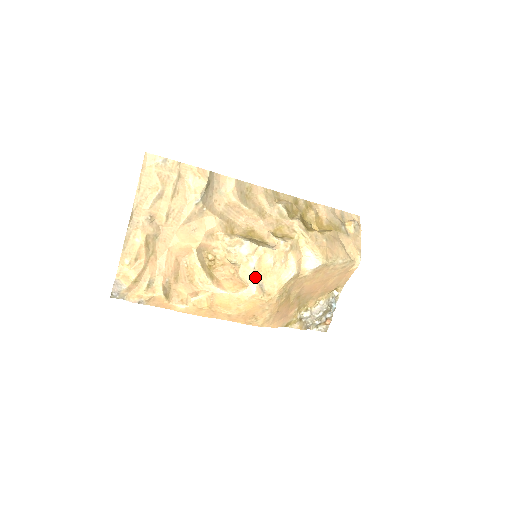
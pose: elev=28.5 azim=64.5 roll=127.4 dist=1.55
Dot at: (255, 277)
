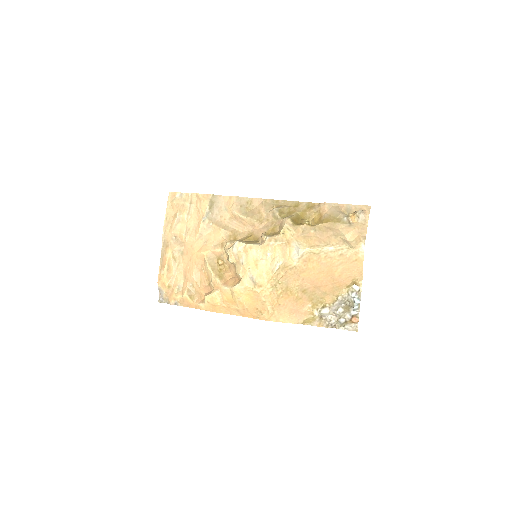
Dot at: (245, 271)
